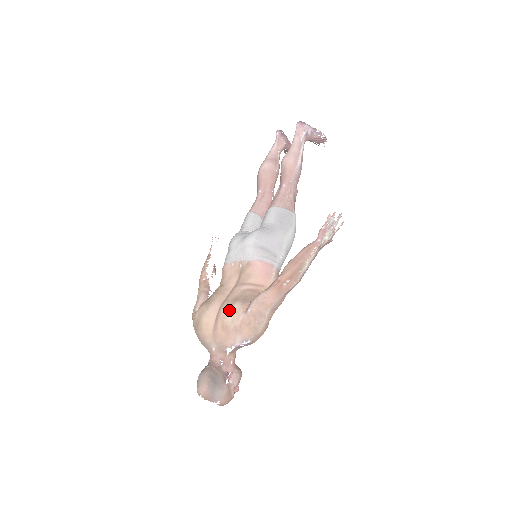
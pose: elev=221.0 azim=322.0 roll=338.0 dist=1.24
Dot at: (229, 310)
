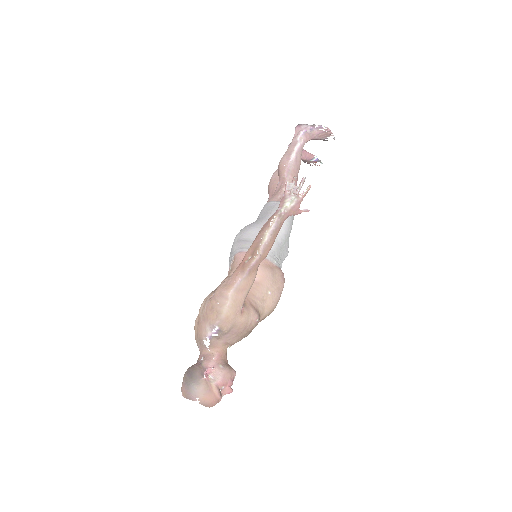
Dot at: occluded
